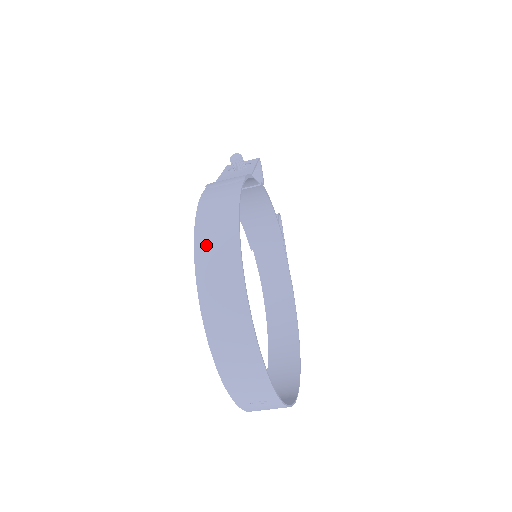
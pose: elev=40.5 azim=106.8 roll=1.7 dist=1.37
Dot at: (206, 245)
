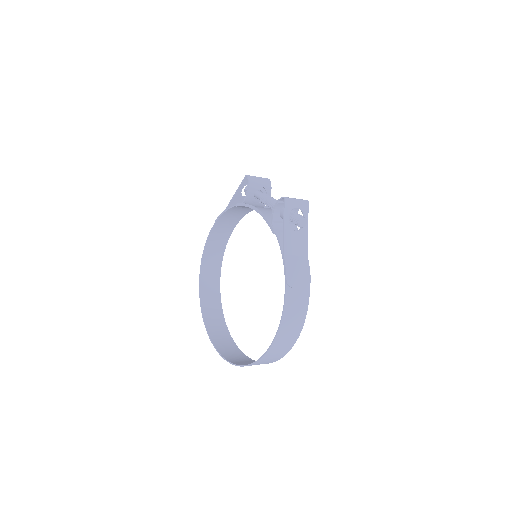
Dot at: (279, 344)
